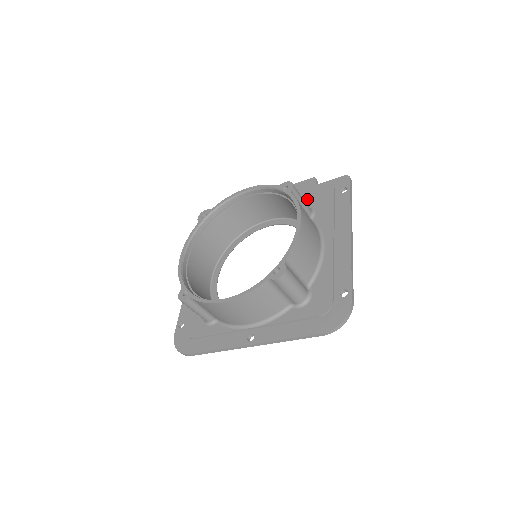
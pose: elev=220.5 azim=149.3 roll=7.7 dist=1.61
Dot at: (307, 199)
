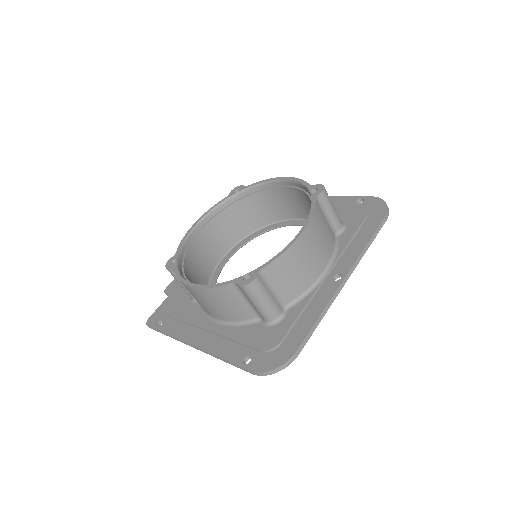
Dot at: occluded
